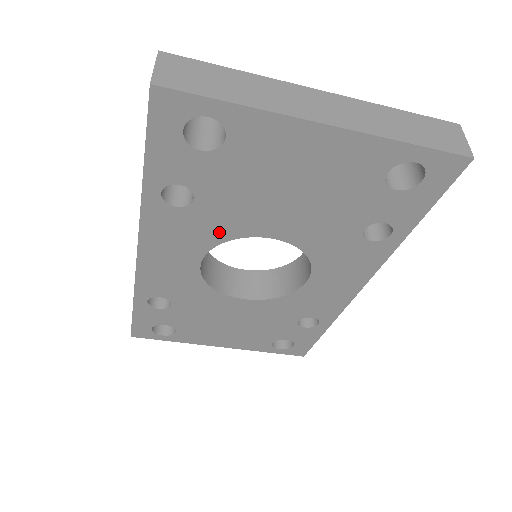
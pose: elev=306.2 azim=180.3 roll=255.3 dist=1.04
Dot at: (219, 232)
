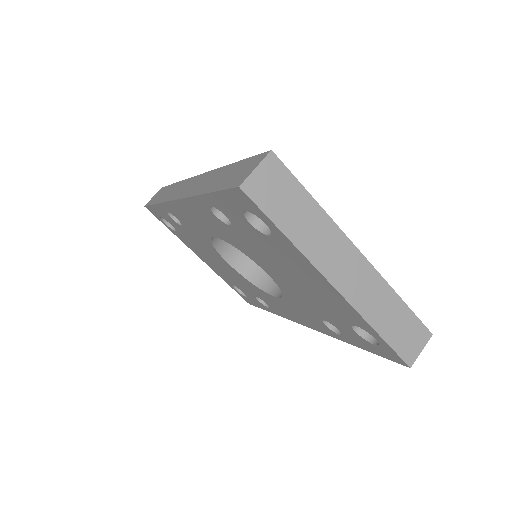
Dot at: (235, 243)
